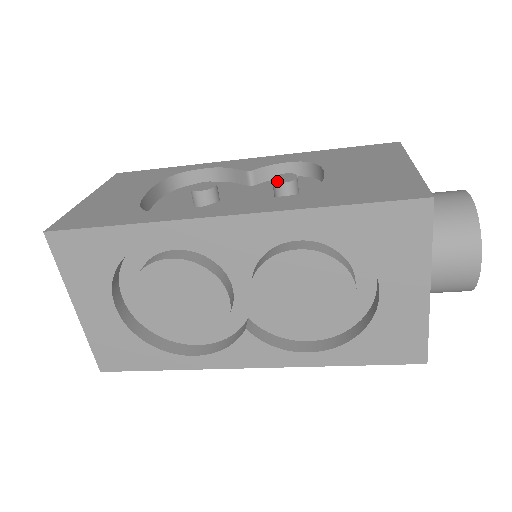
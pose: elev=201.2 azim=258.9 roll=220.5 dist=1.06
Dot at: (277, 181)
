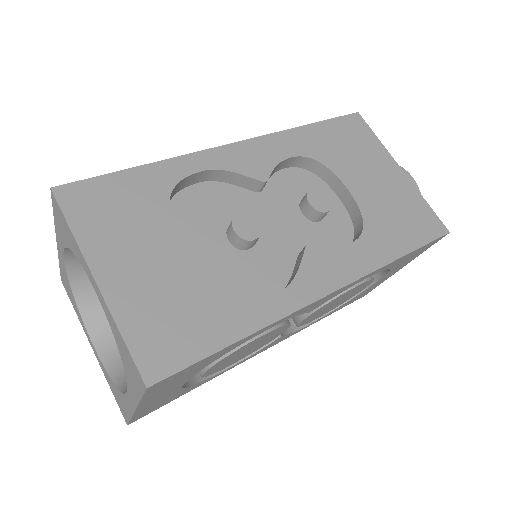
Dot at: (319, 209)
